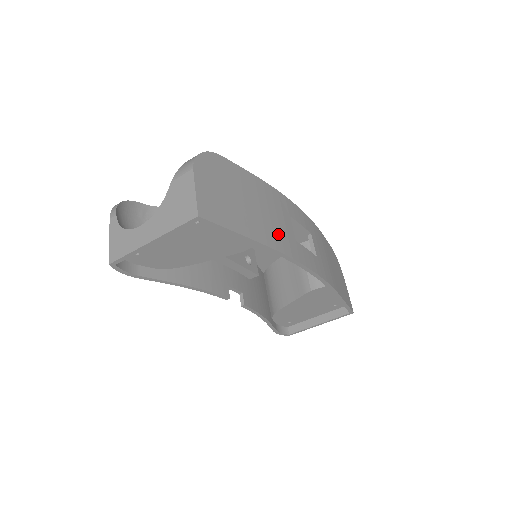
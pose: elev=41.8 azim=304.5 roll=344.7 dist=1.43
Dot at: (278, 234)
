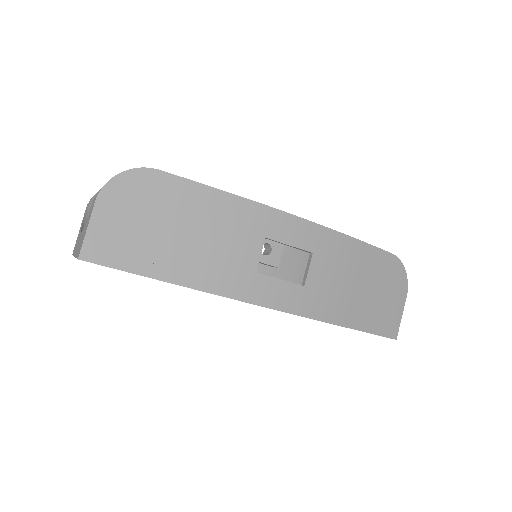
Dot at: (218, 268)
